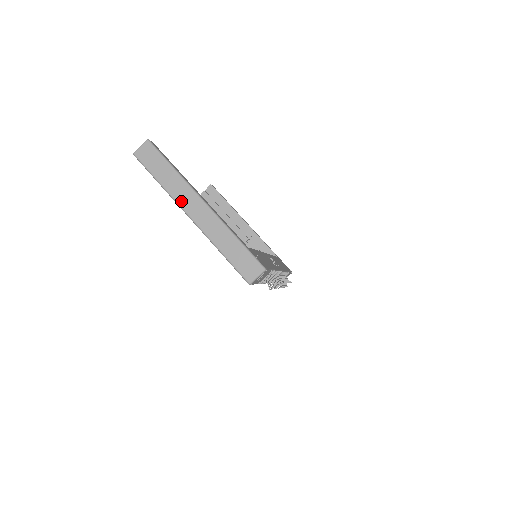
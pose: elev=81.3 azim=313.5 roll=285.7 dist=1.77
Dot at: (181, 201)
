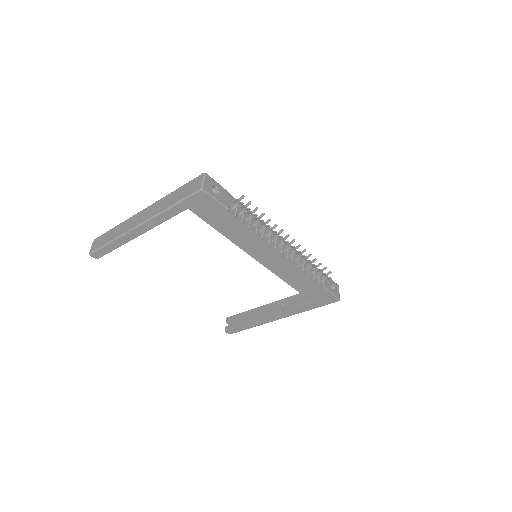
Dot at: (129, 228)
